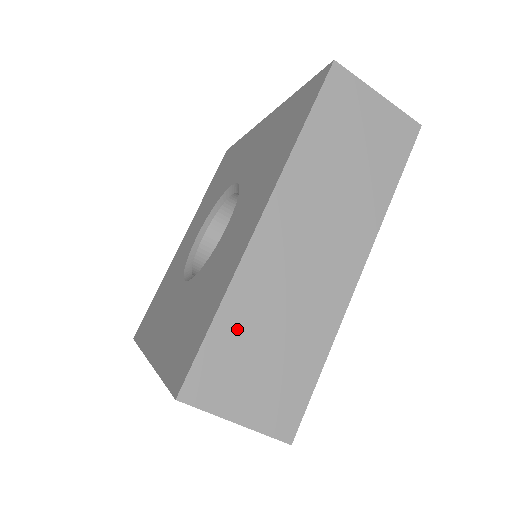
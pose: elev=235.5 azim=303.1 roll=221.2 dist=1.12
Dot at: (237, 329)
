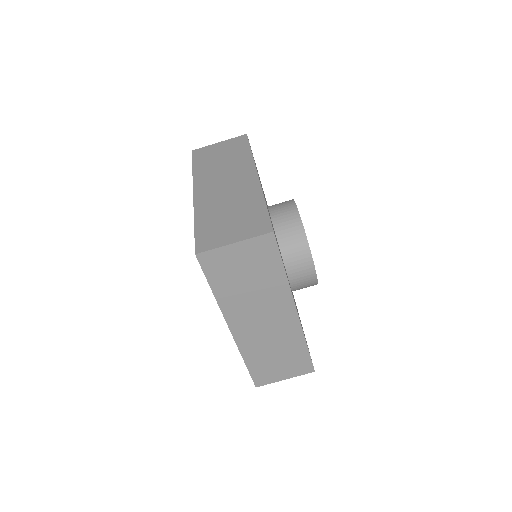
Dot at: (208, 221)
